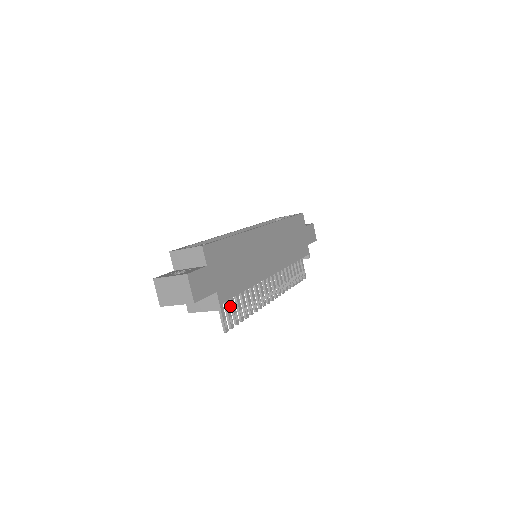
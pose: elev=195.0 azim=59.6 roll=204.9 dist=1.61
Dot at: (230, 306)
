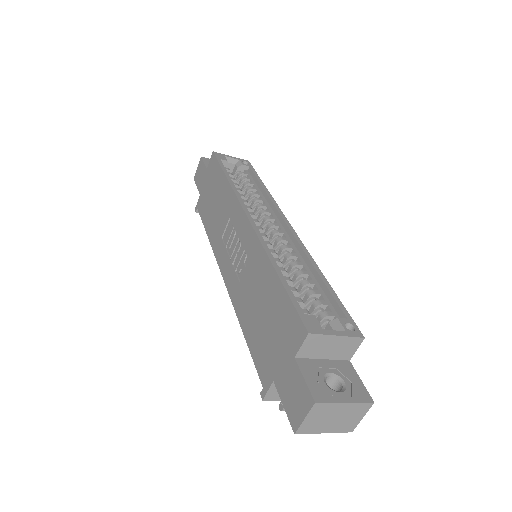
Dot at: occluded
